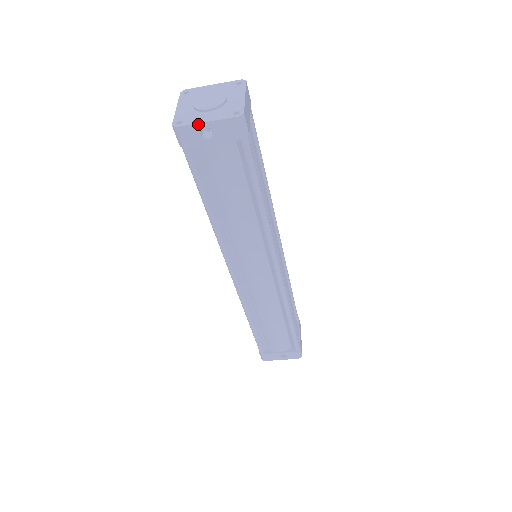
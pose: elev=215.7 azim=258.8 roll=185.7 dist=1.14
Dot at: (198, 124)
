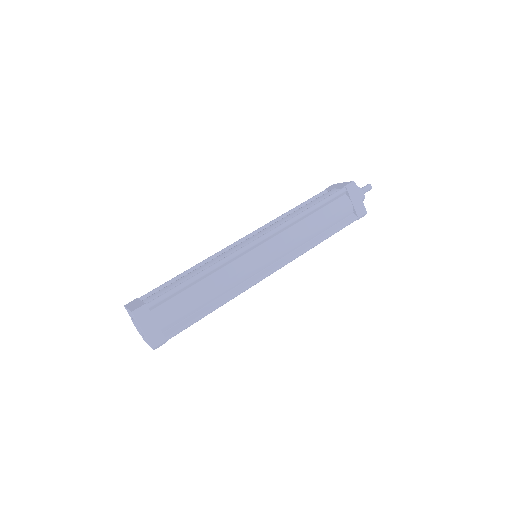
Dot at: occluded
